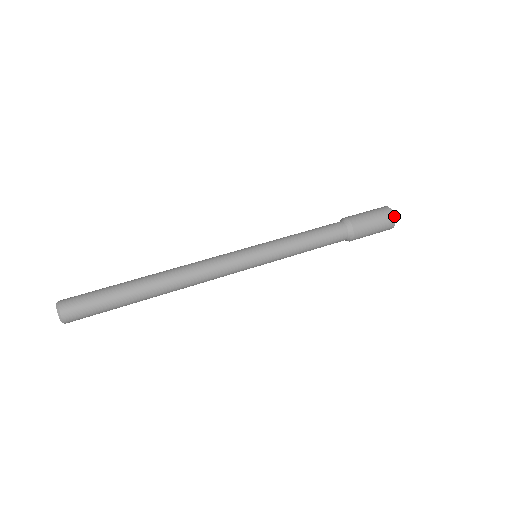
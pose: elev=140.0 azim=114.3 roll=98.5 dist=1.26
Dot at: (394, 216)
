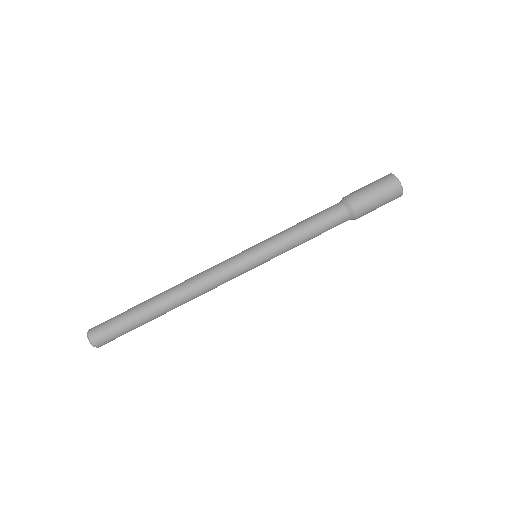
Dot at: occluded
